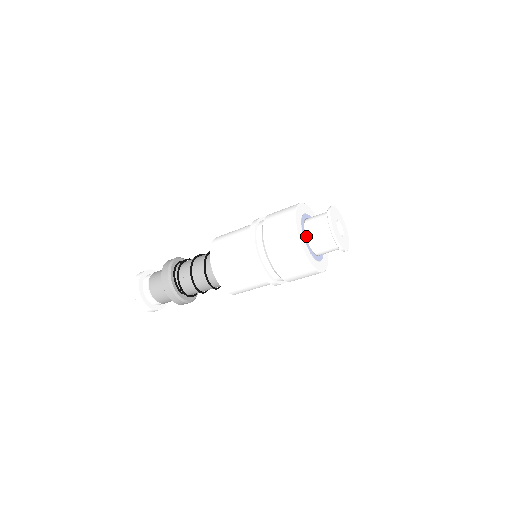
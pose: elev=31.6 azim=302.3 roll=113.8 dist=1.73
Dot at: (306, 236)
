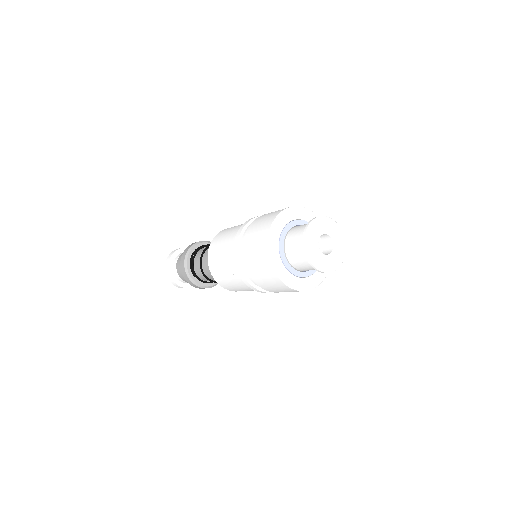
Dot at: (285, 243)
